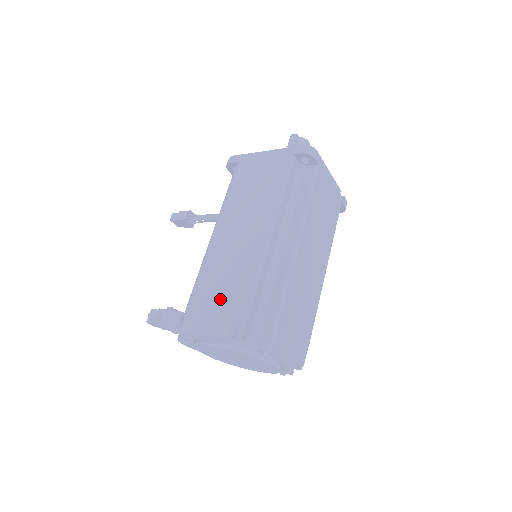
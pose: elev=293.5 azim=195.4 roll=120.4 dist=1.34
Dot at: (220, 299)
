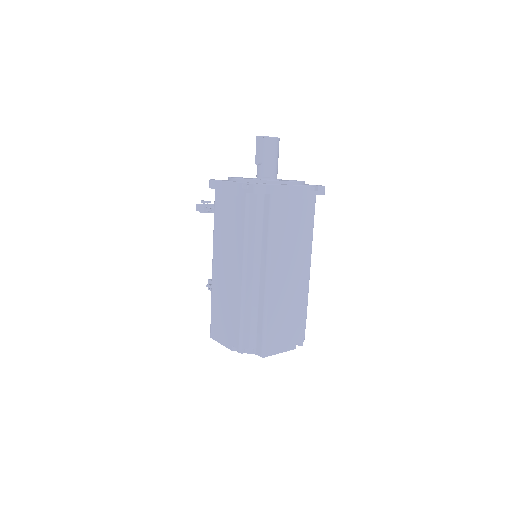
Dot at: (225, 320)
